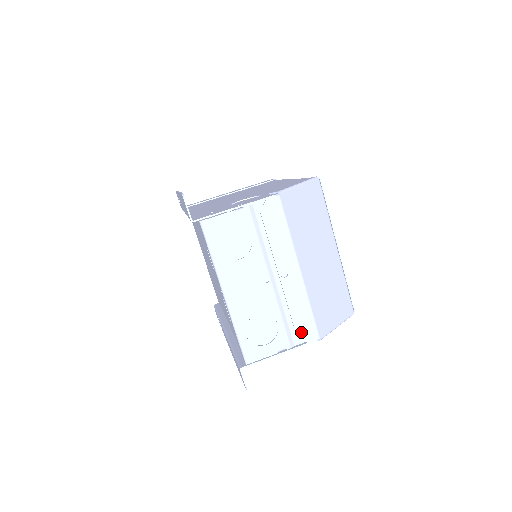
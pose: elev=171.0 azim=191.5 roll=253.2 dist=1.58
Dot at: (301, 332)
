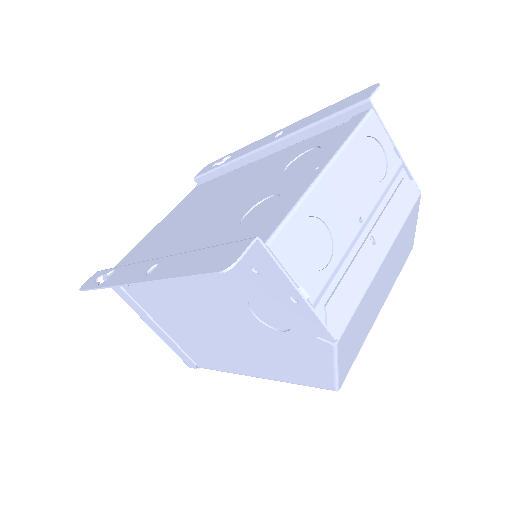
Dot at: (334, 307)
